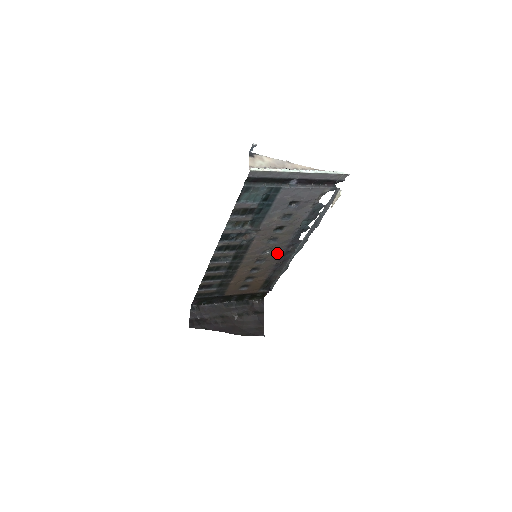
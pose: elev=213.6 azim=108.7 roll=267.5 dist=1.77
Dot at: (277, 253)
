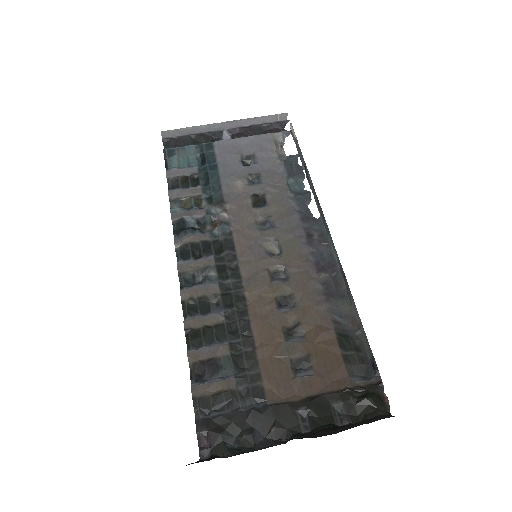
Dot at: (298, 252)
